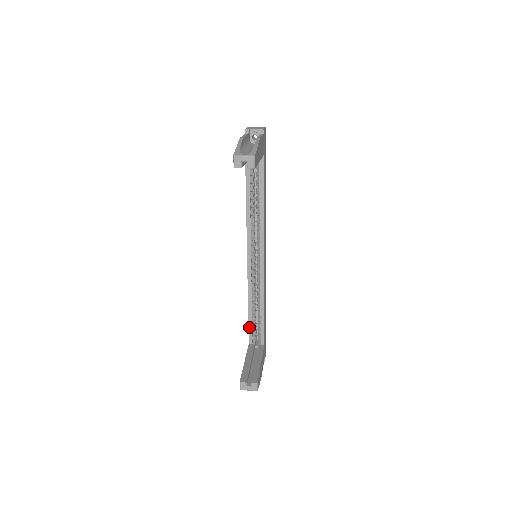
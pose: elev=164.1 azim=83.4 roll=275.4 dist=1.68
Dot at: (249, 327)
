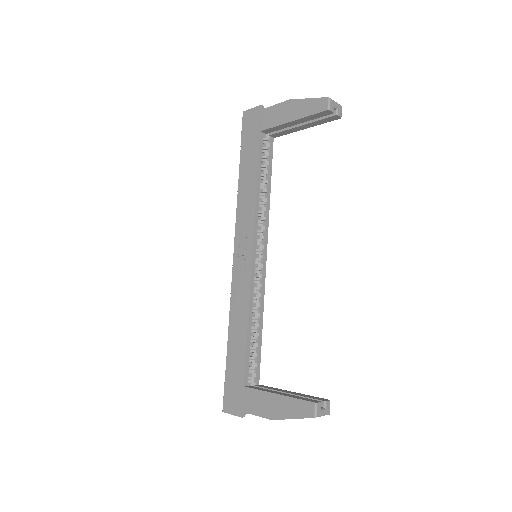
Dot at: (246, 358)
